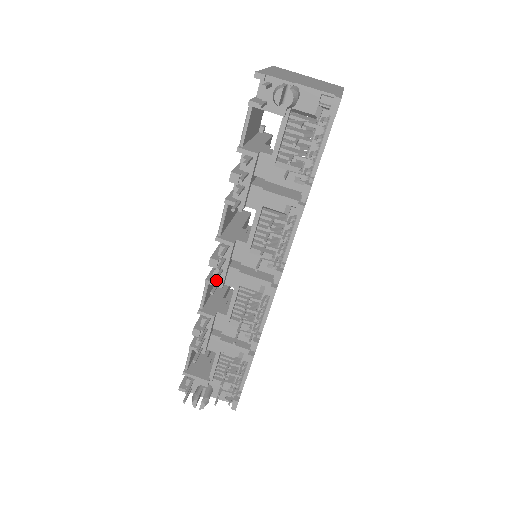
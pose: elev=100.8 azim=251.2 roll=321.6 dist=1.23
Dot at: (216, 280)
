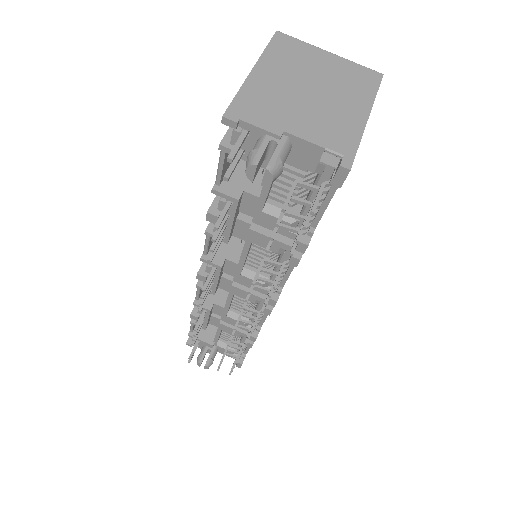
Dot at: (202, 304)
